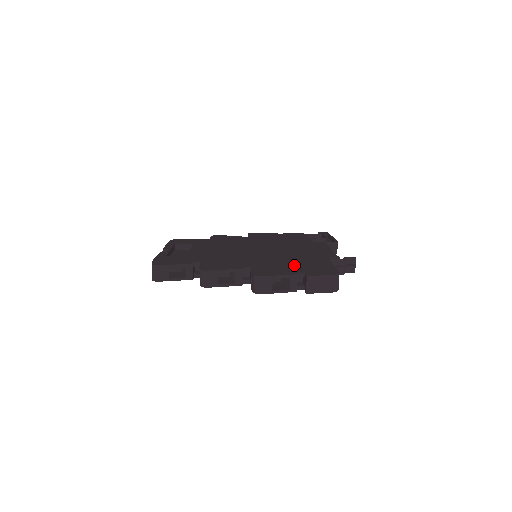
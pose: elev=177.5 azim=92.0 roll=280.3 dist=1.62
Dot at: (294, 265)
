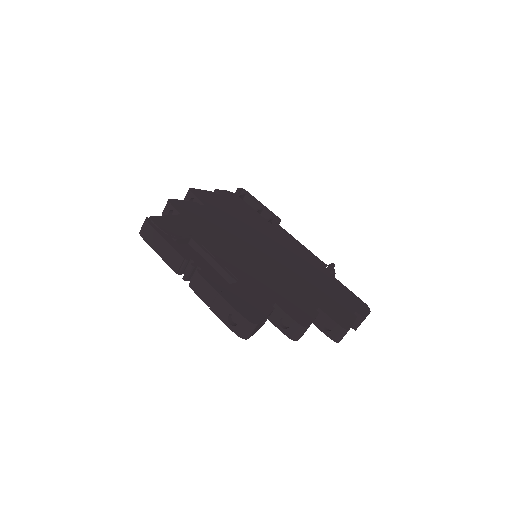
Dot at: (333, 294)
